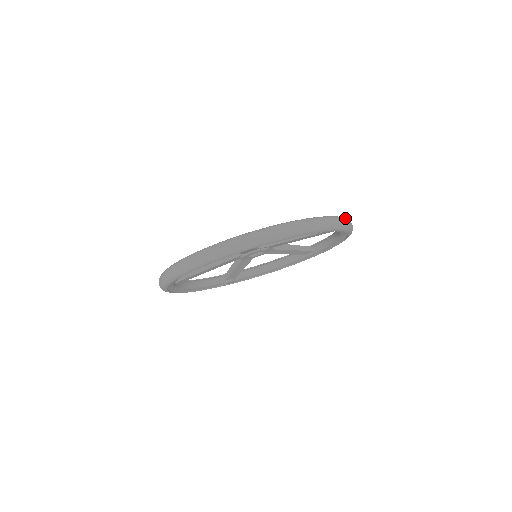
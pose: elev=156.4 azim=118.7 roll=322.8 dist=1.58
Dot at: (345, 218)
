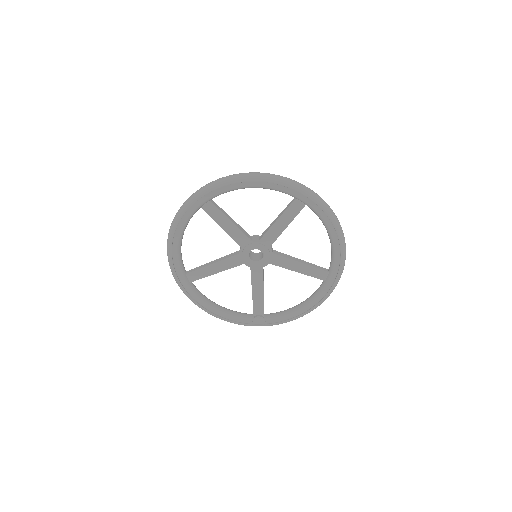
Dot at: (310, 189)
